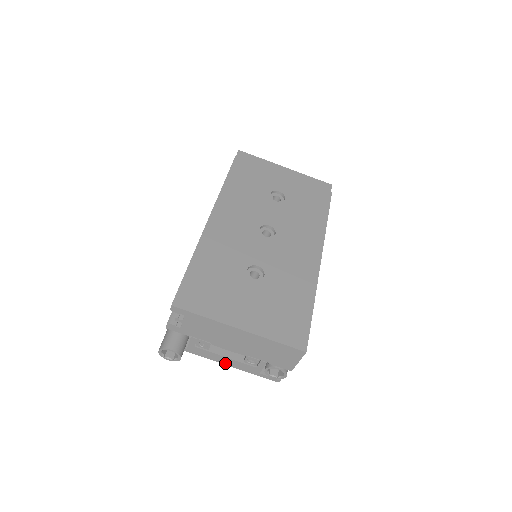
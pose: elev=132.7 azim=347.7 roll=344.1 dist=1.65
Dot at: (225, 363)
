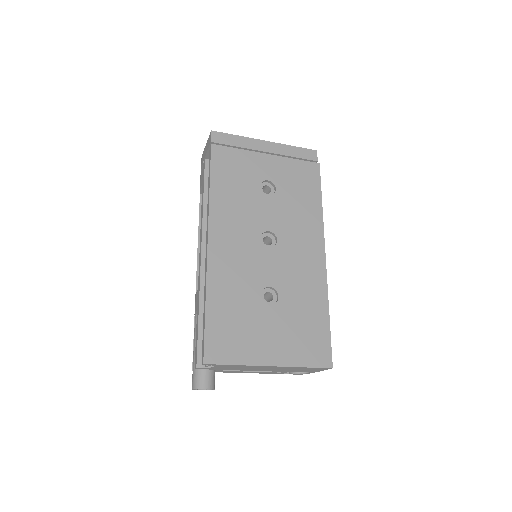
Dot at: occluded
